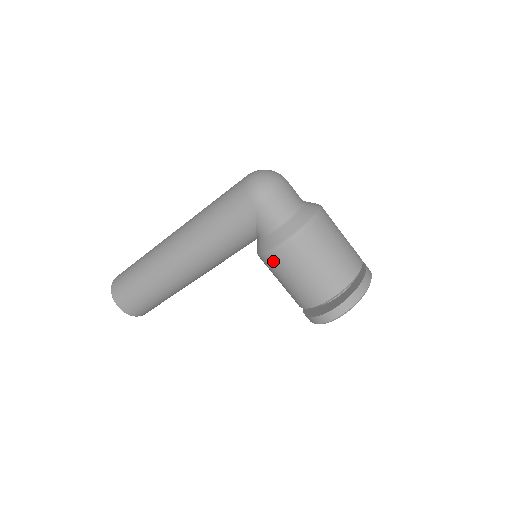
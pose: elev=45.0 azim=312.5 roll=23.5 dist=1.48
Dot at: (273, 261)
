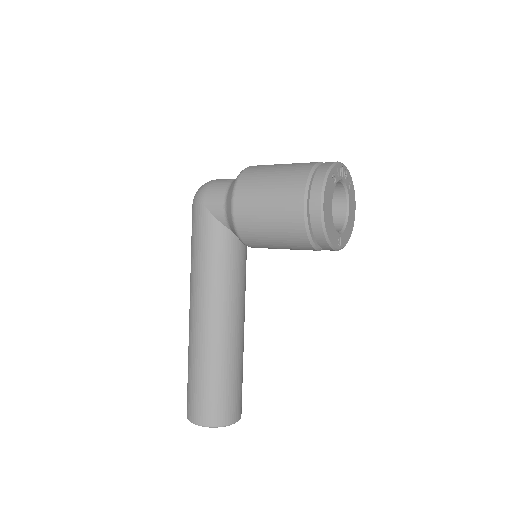
Dot at: (242, 223)
